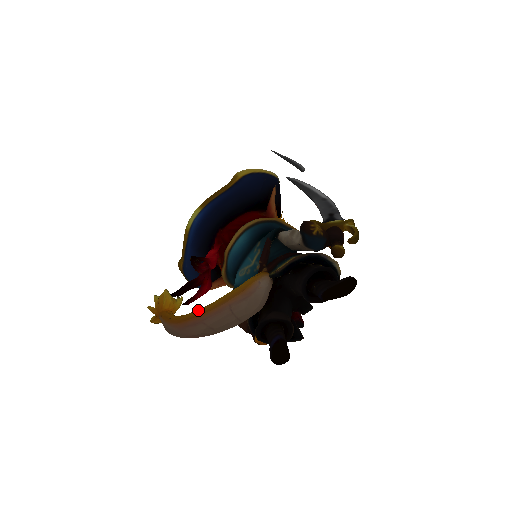
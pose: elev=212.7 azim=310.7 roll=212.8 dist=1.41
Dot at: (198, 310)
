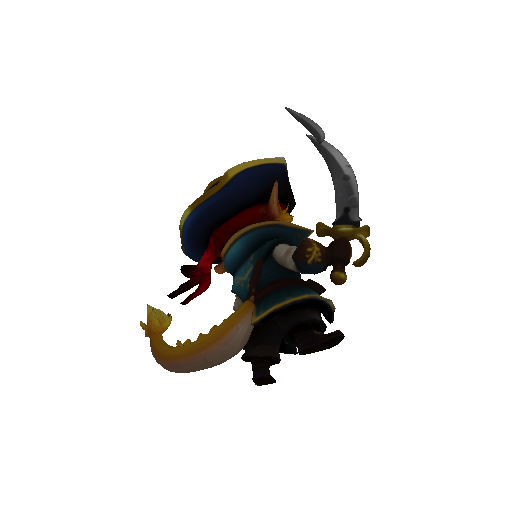
Dot at: (177, 350)
